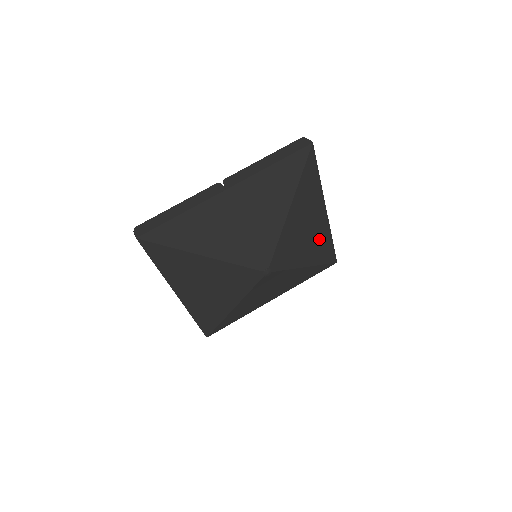
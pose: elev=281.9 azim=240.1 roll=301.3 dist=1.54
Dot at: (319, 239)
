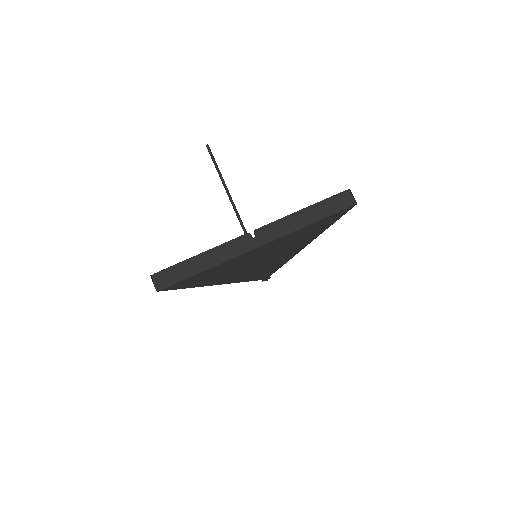
Dot at: occluded
